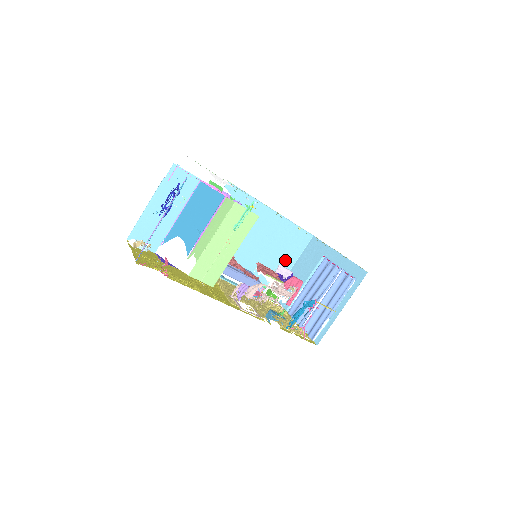
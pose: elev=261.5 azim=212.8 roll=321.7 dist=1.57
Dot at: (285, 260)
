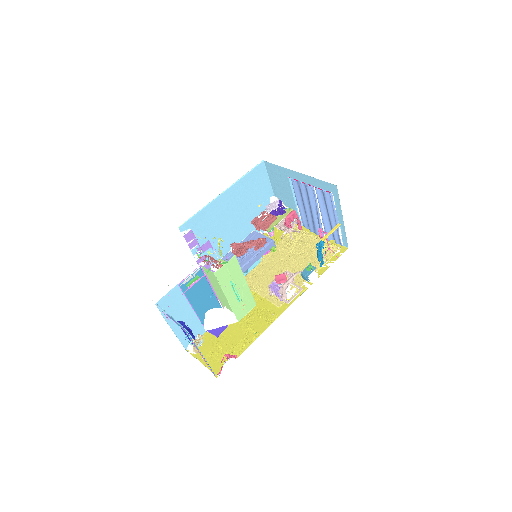
Dot at: (264, 196)
